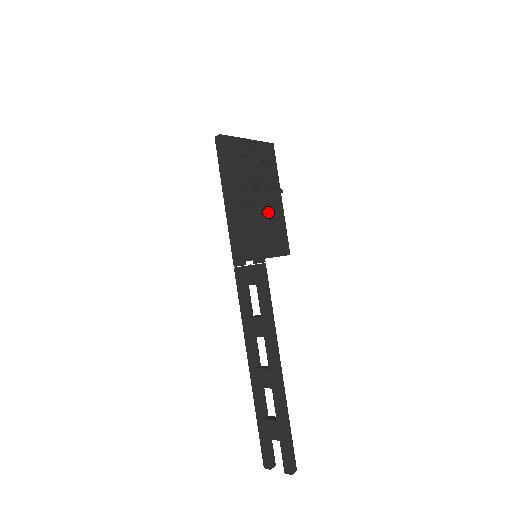
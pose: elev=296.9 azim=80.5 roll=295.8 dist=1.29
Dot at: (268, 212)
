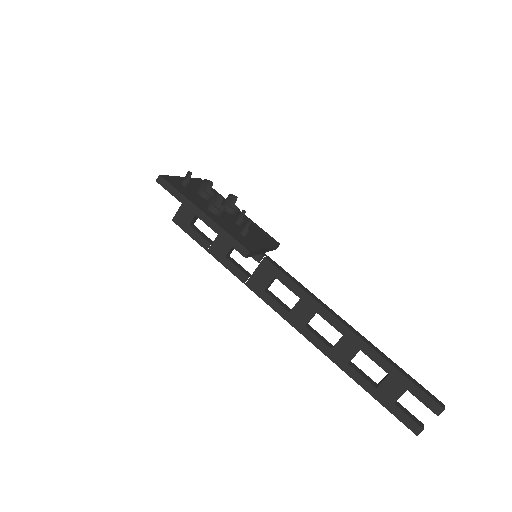
Dot at: occluded
